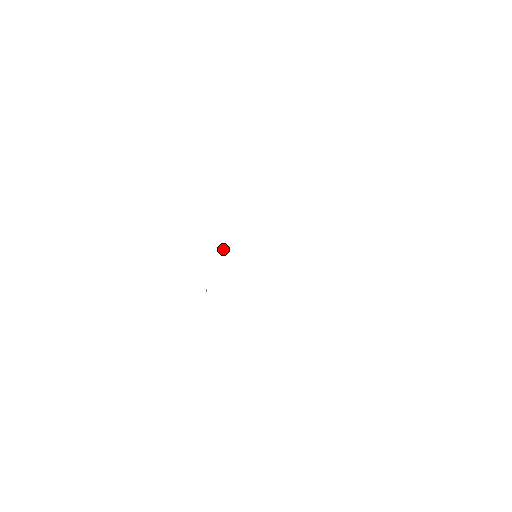
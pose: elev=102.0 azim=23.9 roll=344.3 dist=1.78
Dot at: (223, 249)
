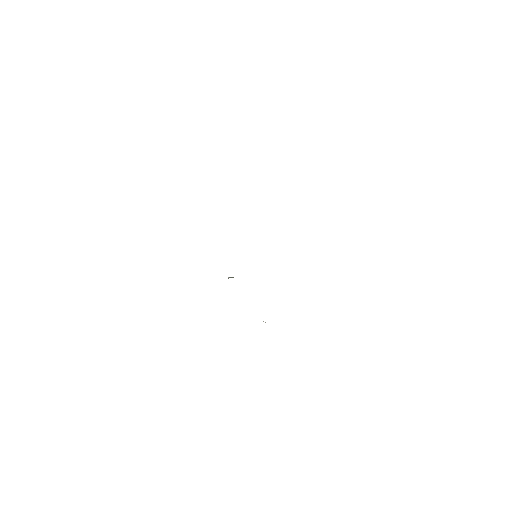
Dot at: occluded
